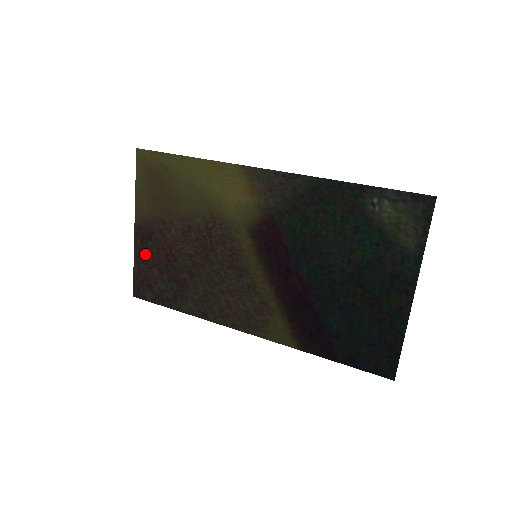
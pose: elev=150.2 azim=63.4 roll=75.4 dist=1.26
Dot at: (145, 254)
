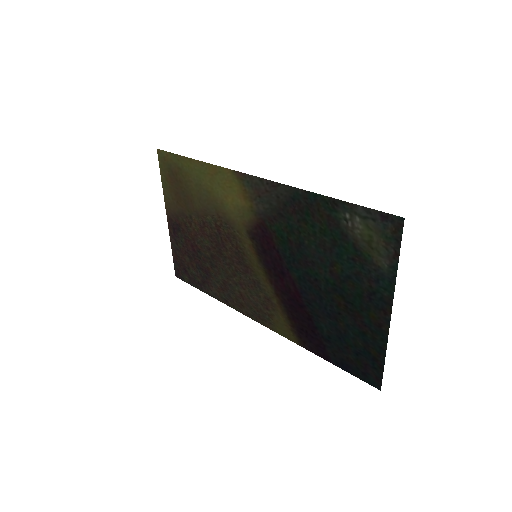
Dot at: (178, 242)
